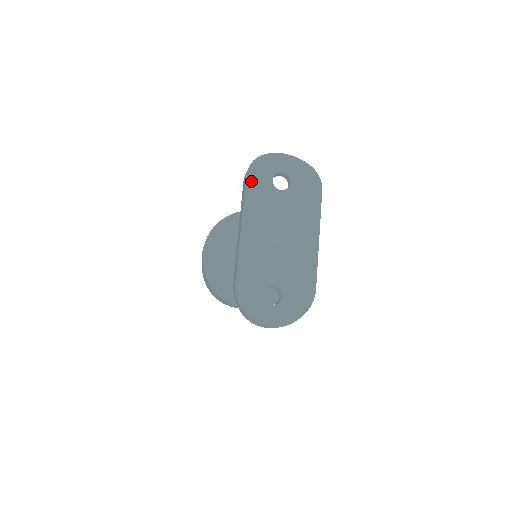
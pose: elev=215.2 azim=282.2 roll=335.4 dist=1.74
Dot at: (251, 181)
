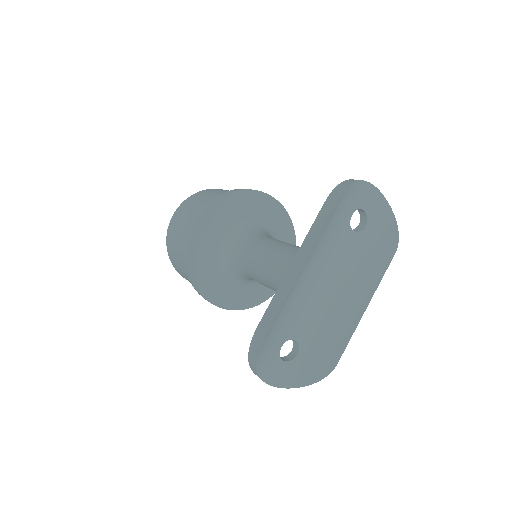
Dot at: (336, 210)
